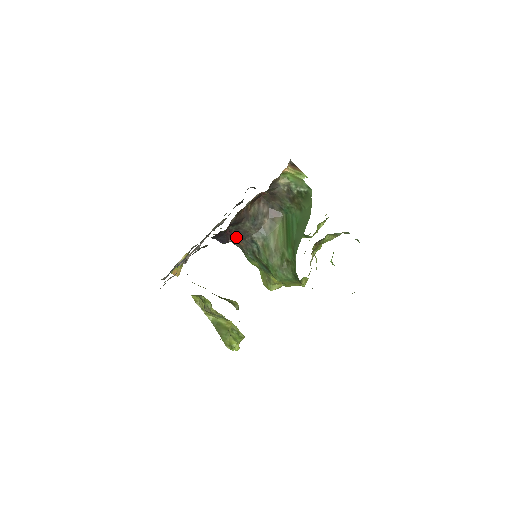
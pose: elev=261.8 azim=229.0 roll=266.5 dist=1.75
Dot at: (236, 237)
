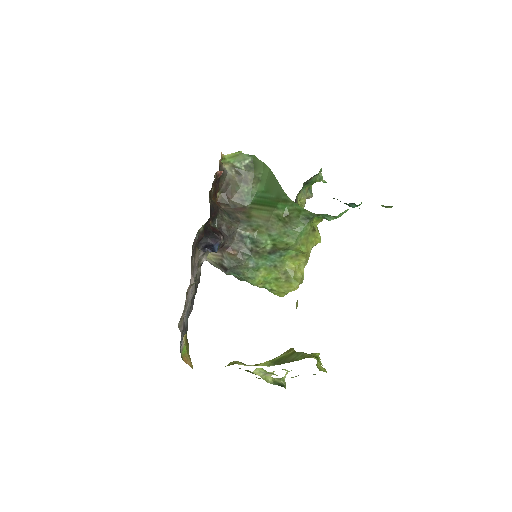
Dot at: (224, 240)
